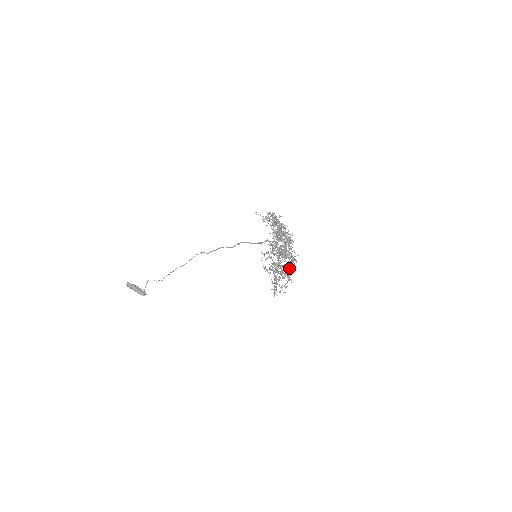
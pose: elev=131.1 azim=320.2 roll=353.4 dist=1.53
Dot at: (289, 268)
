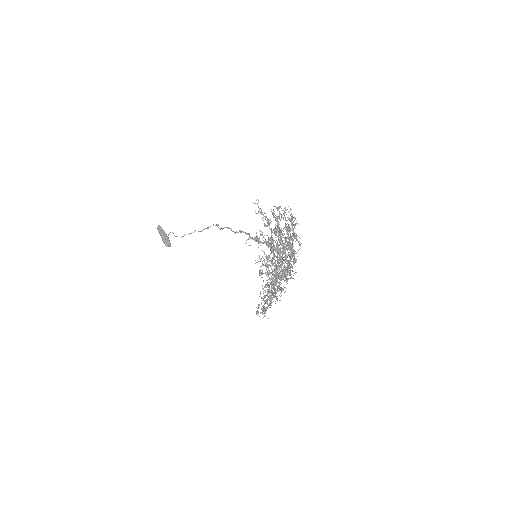
Dot at: (270, 290)
